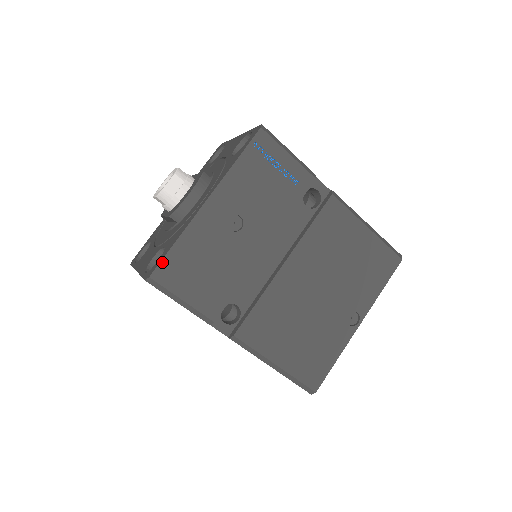
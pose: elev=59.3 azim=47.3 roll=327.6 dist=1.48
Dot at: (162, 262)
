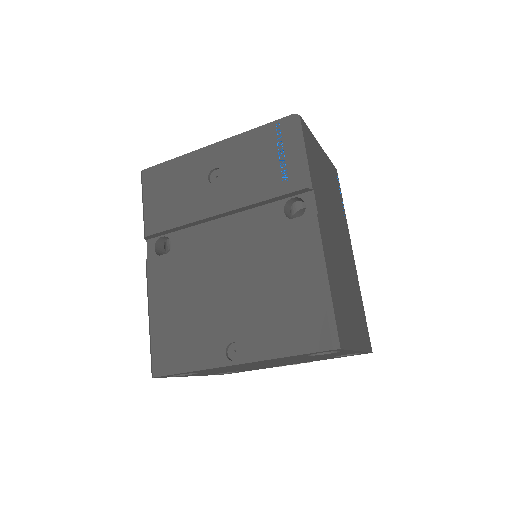
Dot at: (155, 167)
